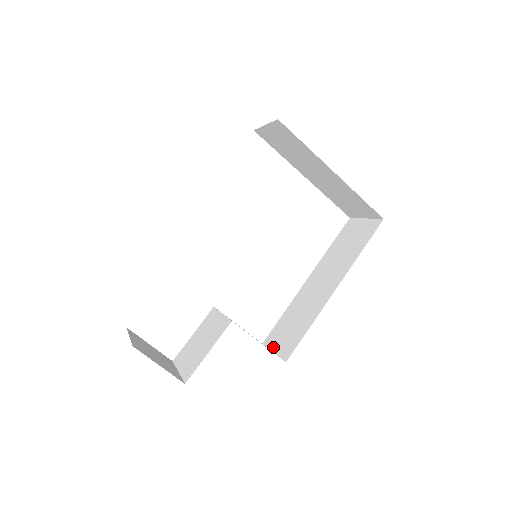
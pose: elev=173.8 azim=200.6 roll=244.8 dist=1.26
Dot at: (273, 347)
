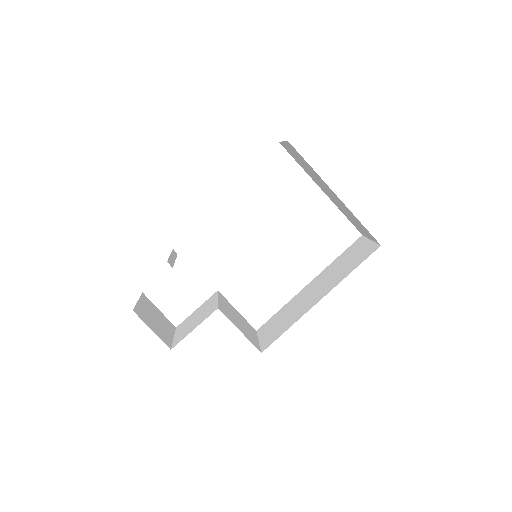
Dot at: (261, 336)
